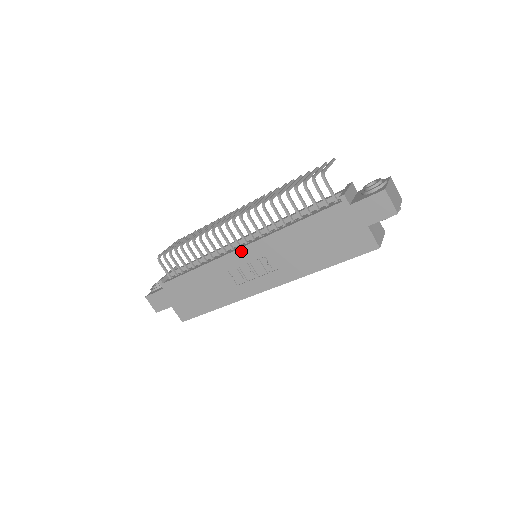
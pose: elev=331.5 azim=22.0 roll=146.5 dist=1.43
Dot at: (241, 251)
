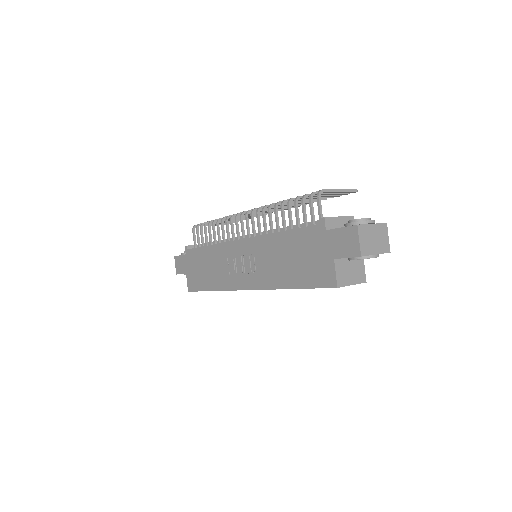
Dot at: (240, 242)
